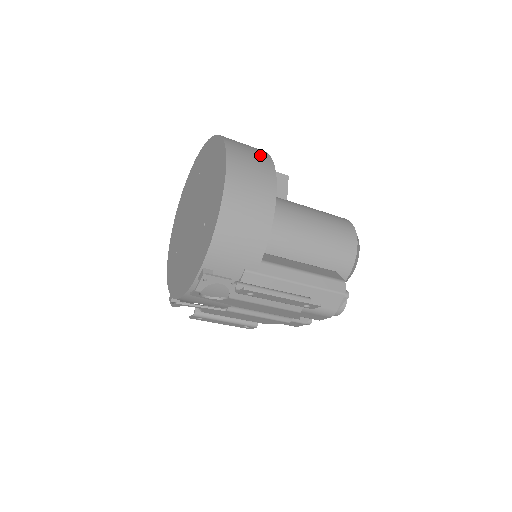
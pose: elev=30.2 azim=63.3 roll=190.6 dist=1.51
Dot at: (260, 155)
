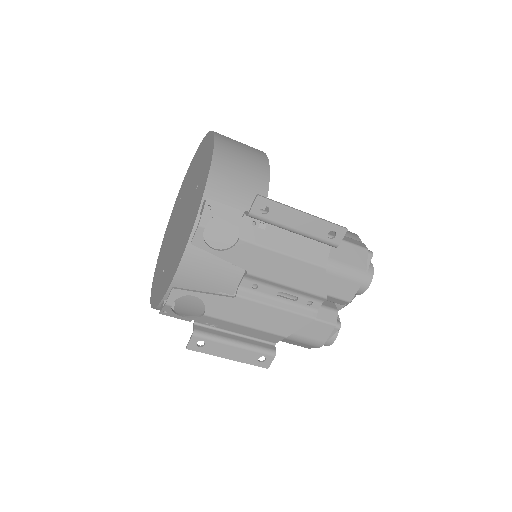
Dot at: occluded
